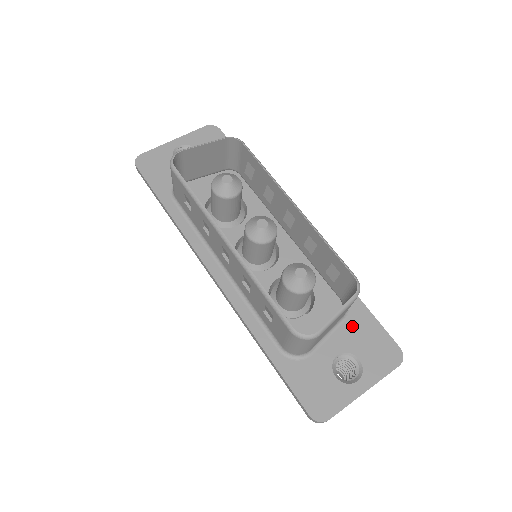
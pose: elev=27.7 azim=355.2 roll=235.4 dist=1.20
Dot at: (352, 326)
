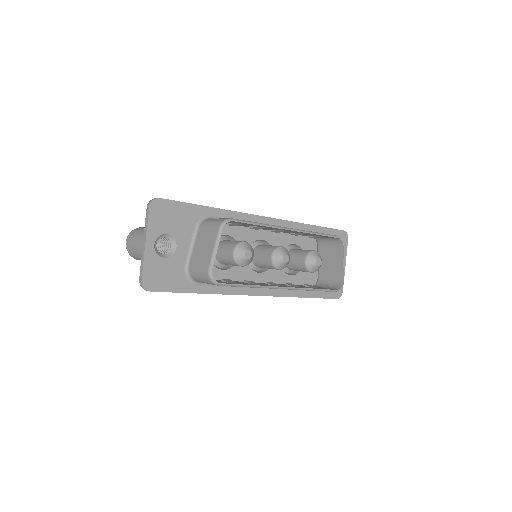
Dot at: occluded
